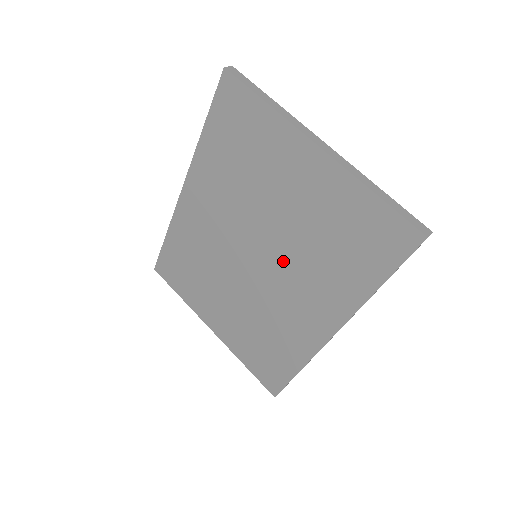
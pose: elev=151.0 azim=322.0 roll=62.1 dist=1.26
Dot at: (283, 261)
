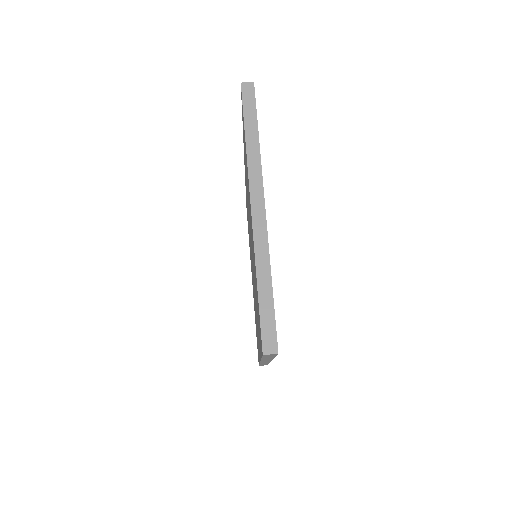
Dot at: occluded
